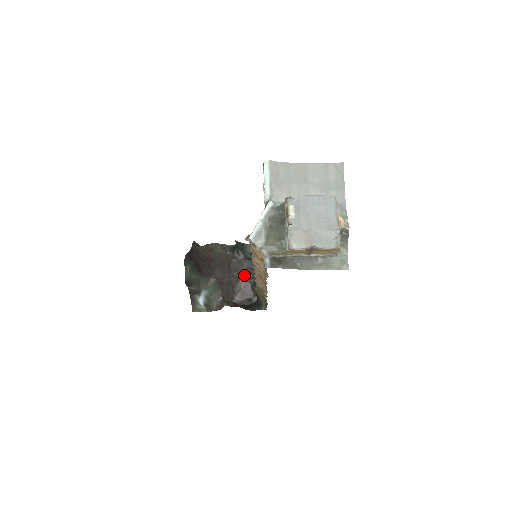
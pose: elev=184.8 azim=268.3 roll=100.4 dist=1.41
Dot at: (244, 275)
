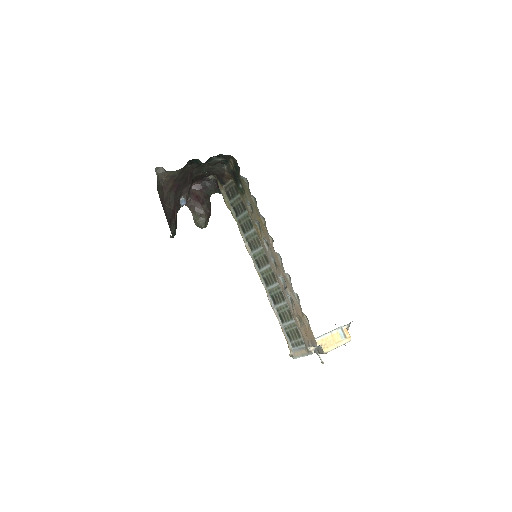
Dot at: (205, 172)
